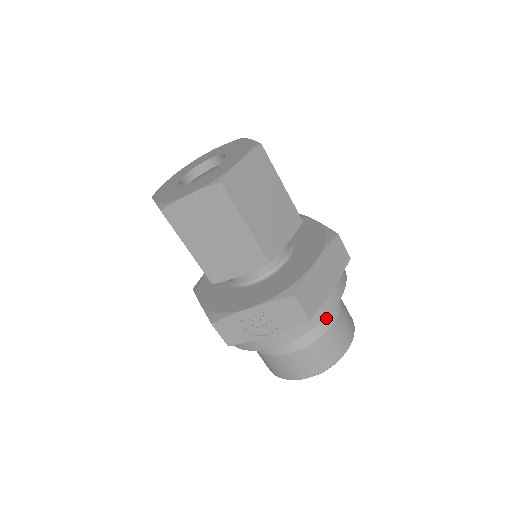
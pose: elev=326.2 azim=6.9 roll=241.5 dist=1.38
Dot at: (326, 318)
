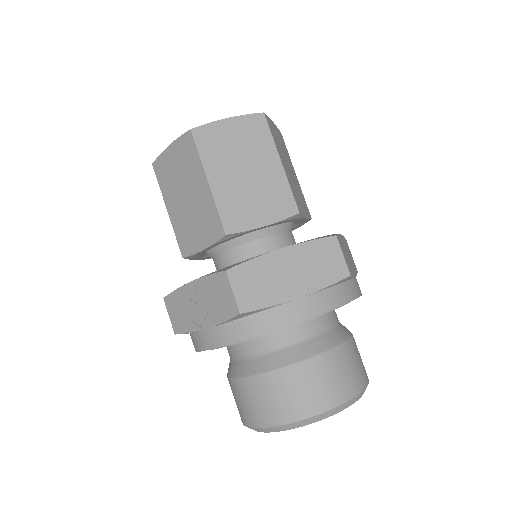
Dot at: (300, 349)
